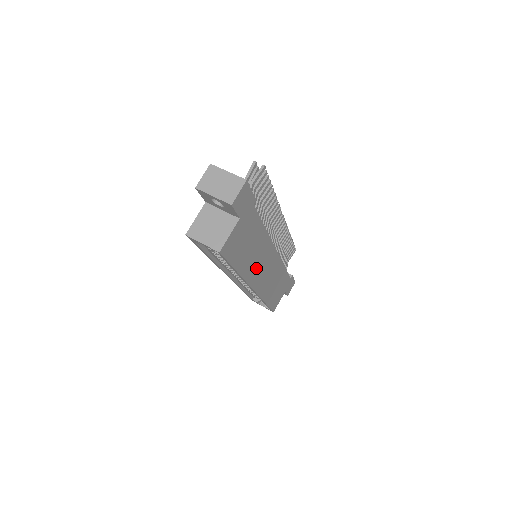
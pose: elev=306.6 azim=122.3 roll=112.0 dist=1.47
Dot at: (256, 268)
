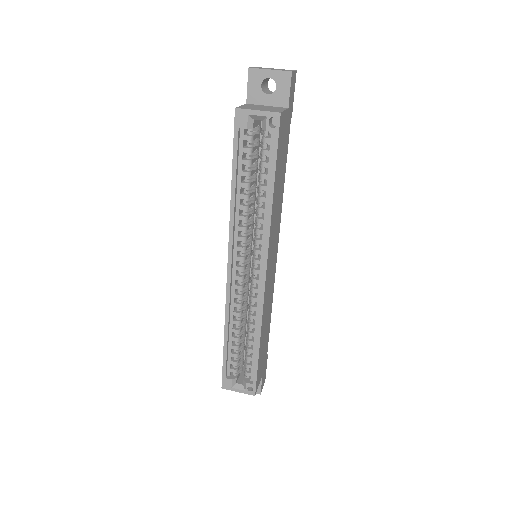
Dot at: (273, 236)
